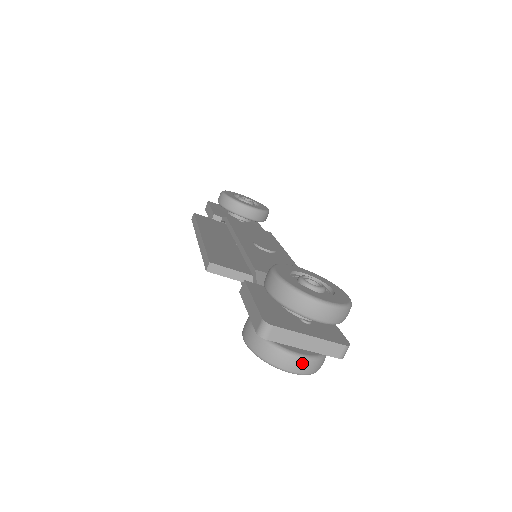
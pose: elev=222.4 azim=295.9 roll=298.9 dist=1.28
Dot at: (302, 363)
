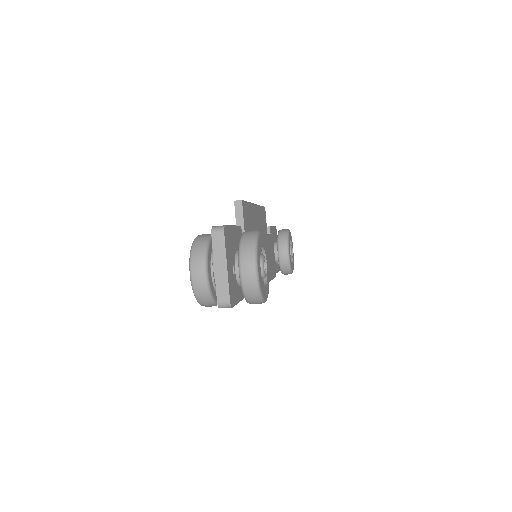
Dot at: (202, 276)
